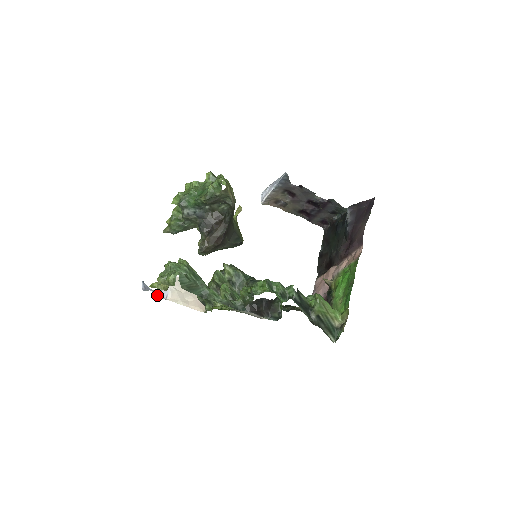
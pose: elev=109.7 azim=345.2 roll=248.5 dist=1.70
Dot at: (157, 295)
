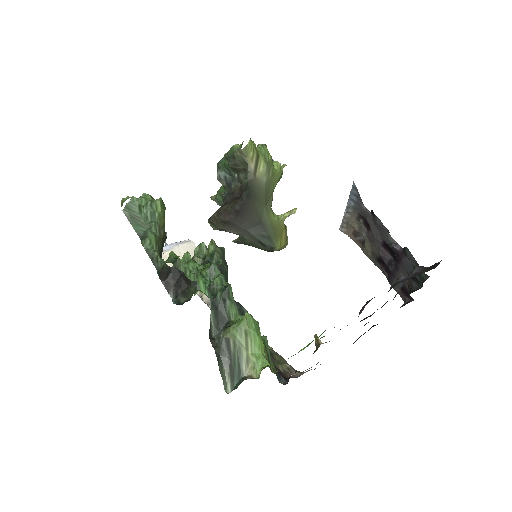
Dot at: occluded
